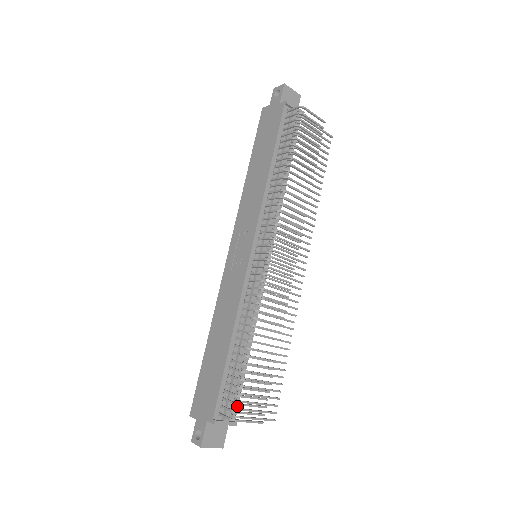
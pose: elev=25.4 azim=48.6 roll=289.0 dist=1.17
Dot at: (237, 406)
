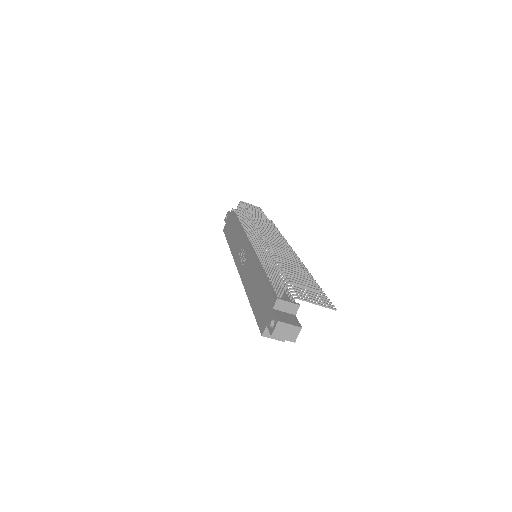
Dot at: occluded
